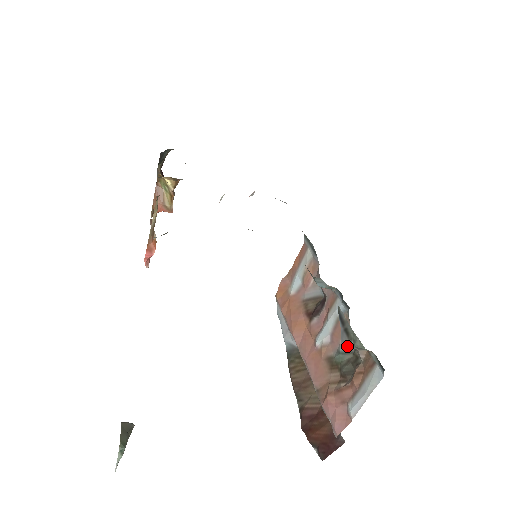
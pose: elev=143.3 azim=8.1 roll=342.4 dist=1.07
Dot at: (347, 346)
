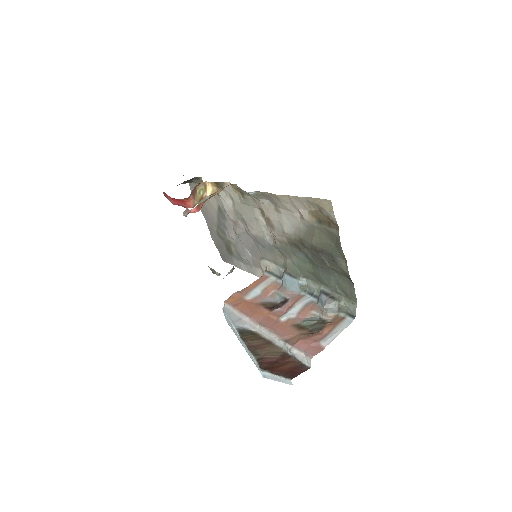
Dot at: (331, 305)
